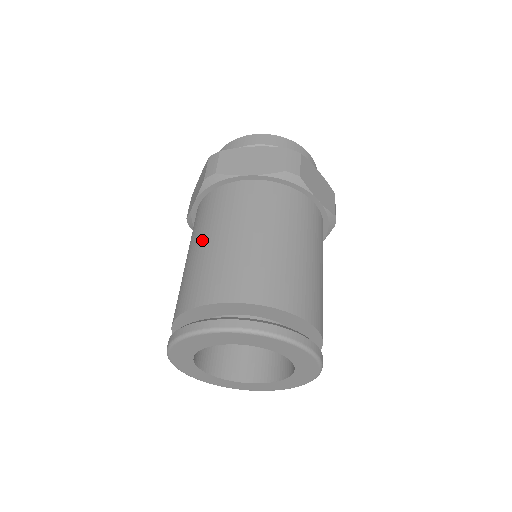
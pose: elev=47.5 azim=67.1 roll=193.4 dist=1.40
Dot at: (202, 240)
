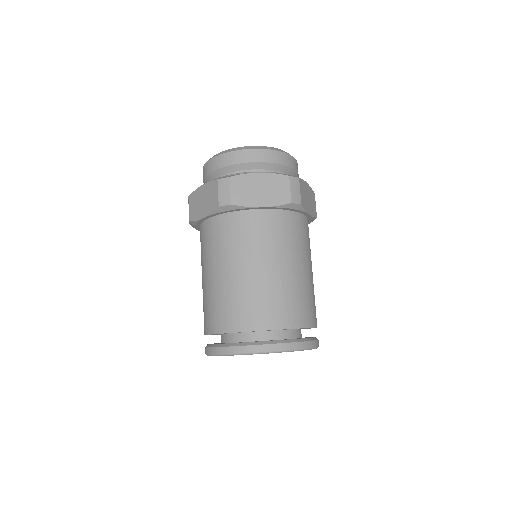
Dot at: (227, 267)
